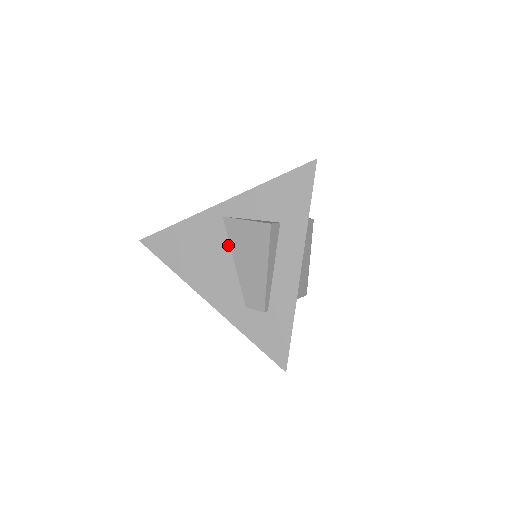
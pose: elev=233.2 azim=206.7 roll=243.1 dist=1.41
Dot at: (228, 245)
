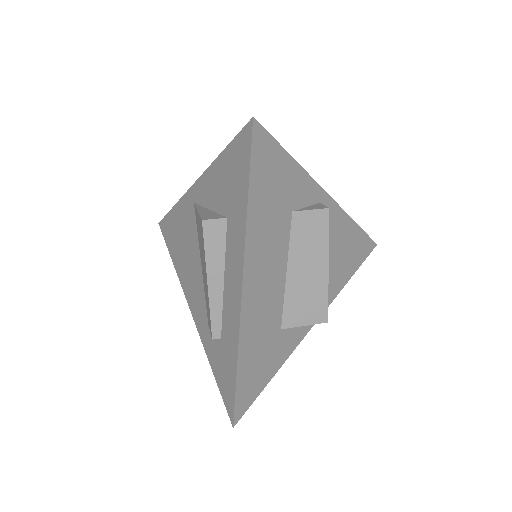
Dot at: (197, 241)
